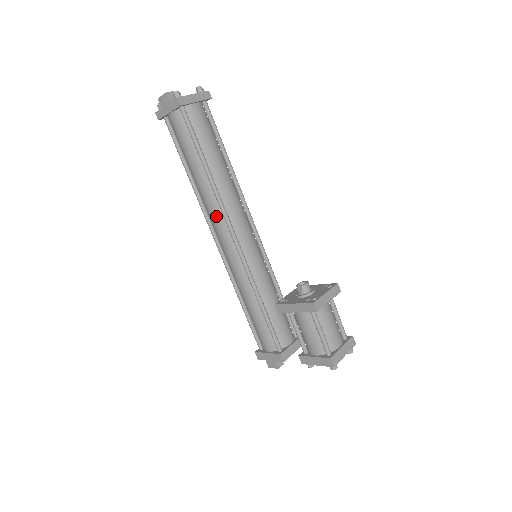
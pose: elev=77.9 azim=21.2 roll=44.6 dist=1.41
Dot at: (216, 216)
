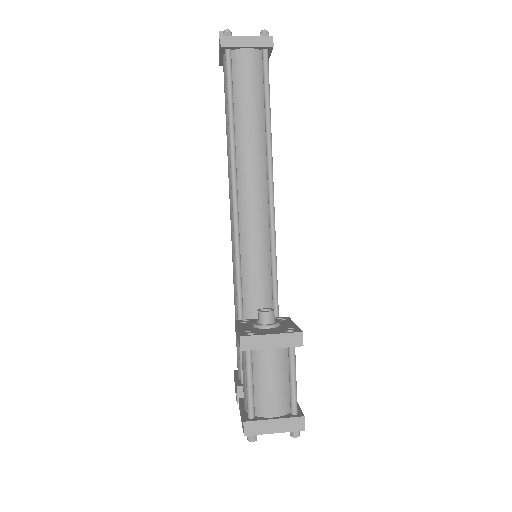
Dot at: (230, 191)
